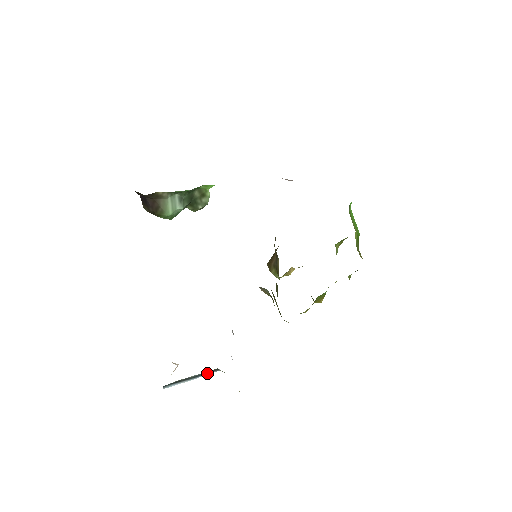
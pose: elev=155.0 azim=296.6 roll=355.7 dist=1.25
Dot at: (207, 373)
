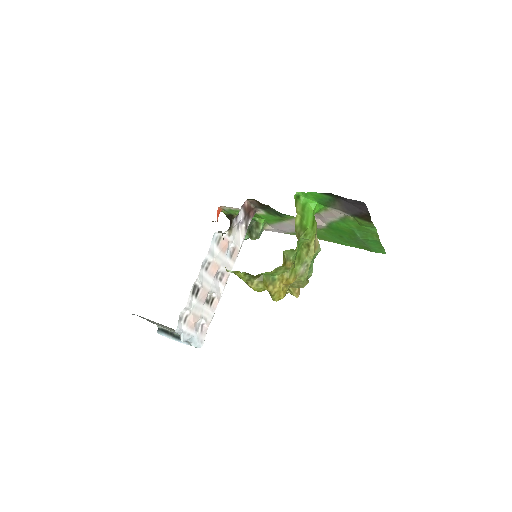
Dot at: (186, 342)
